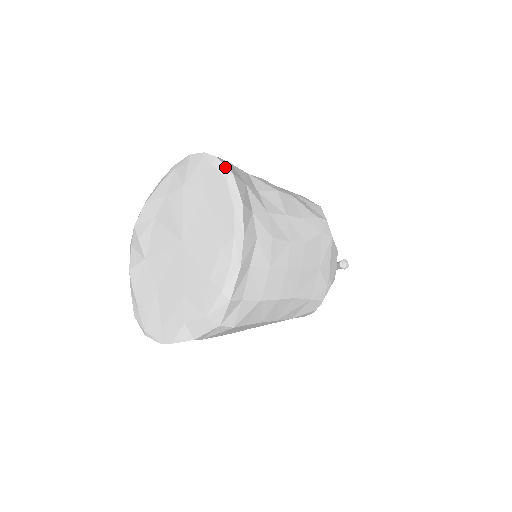
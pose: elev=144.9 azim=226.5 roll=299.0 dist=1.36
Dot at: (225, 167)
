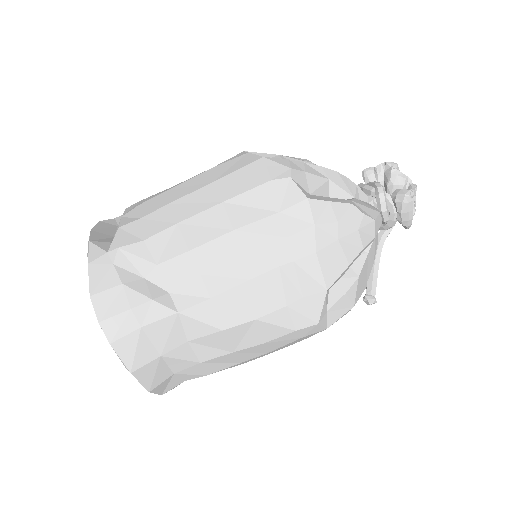
Dot at: (121, 361)
